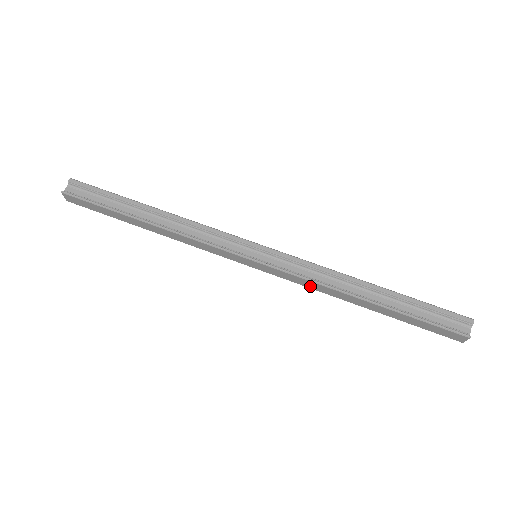
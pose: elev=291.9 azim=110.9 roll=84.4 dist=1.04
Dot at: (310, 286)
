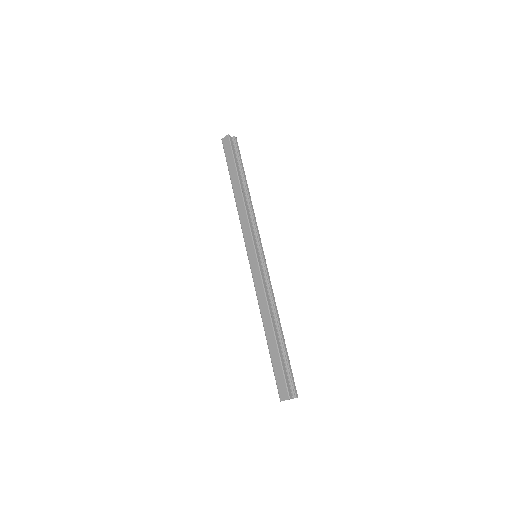
Dot at: (259, 294)
